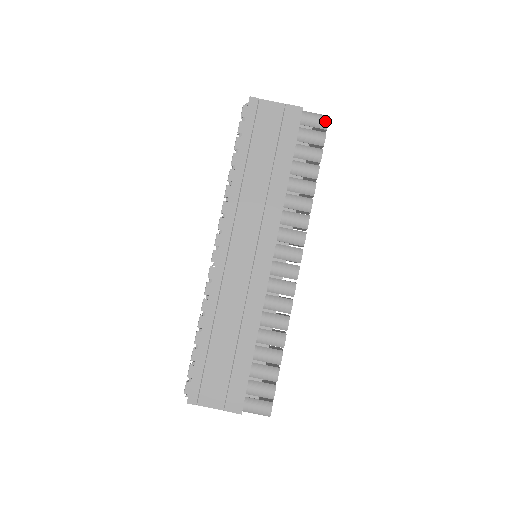
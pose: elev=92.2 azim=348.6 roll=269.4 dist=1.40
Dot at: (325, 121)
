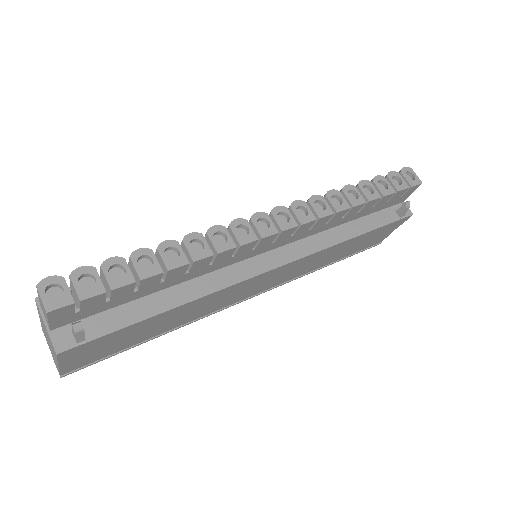
Dot at: (402, 170)
